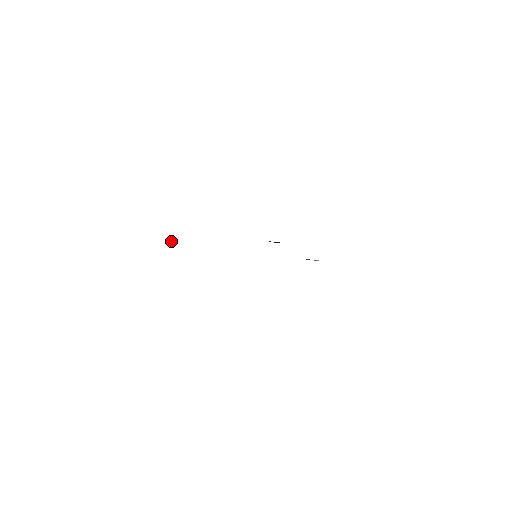
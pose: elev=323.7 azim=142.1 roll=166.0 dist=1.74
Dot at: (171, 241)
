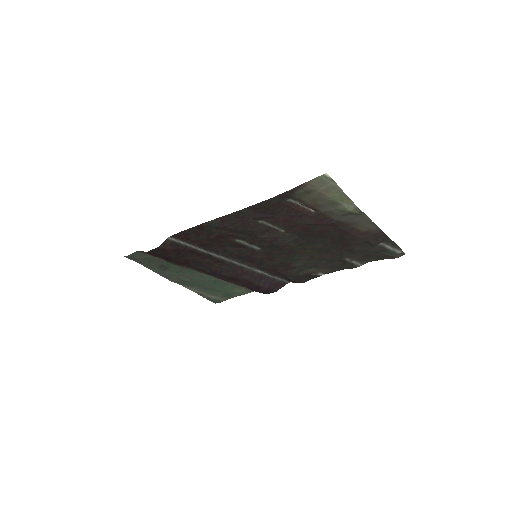
Dot at: (158, 247)
